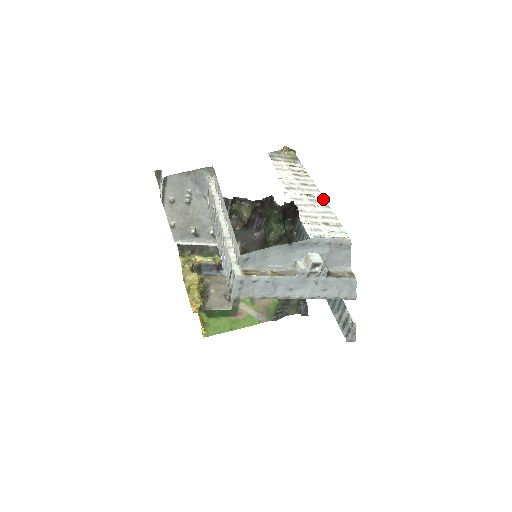
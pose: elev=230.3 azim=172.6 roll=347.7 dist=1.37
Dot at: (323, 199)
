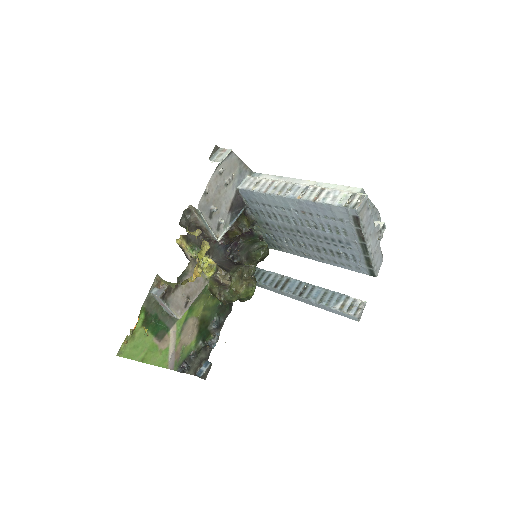
Dot at: occluded
